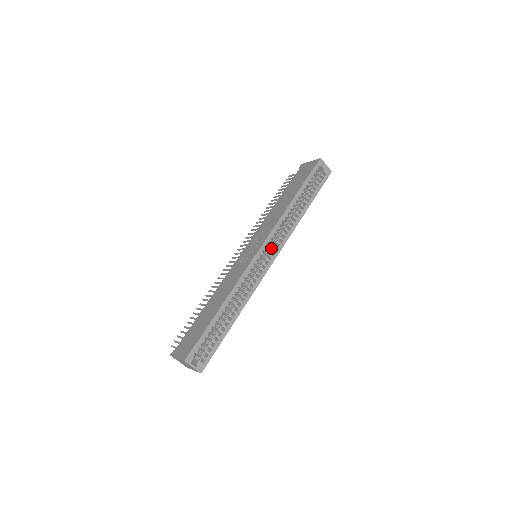
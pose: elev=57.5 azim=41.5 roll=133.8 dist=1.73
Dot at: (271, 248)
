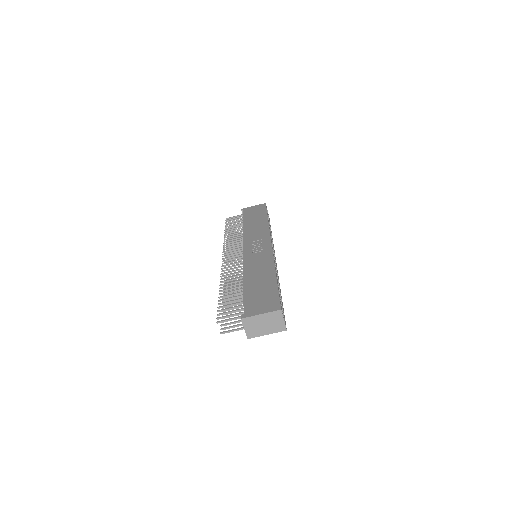
Dot at: occluded
